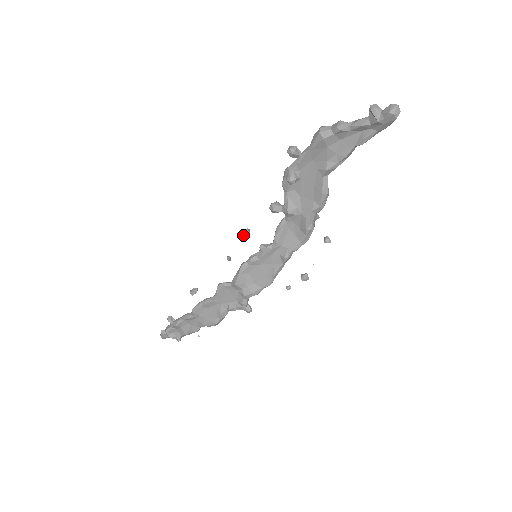
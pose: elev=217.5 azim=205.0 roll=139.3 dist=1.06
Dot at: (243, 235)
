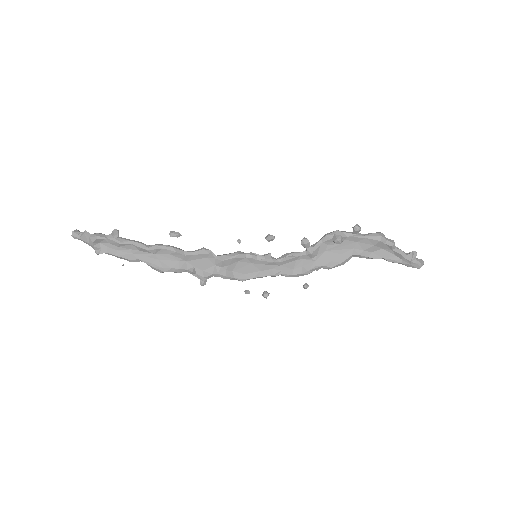
Dot at: (270, 238)
